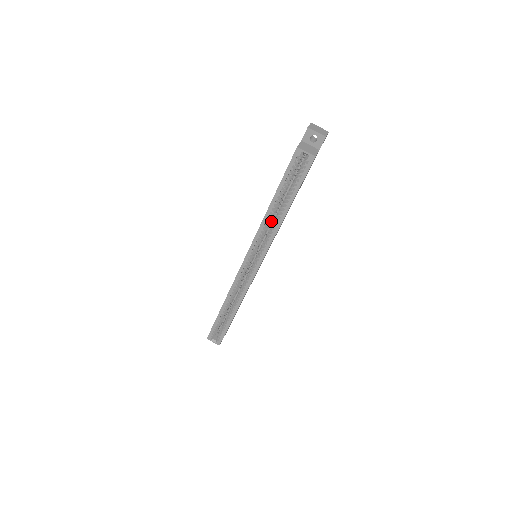
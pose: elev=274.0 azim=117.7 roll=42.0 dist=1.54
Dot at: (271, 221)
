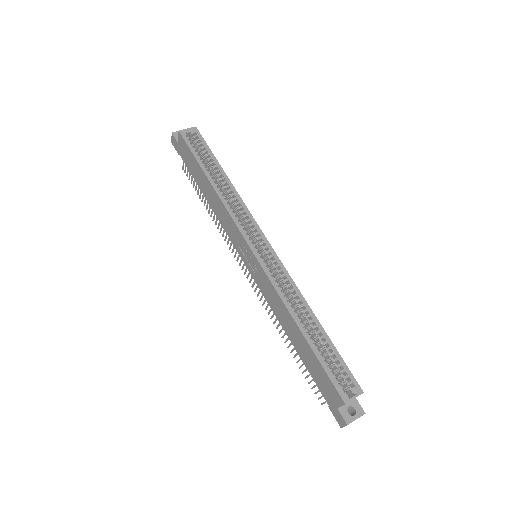
Dot at: occluded
